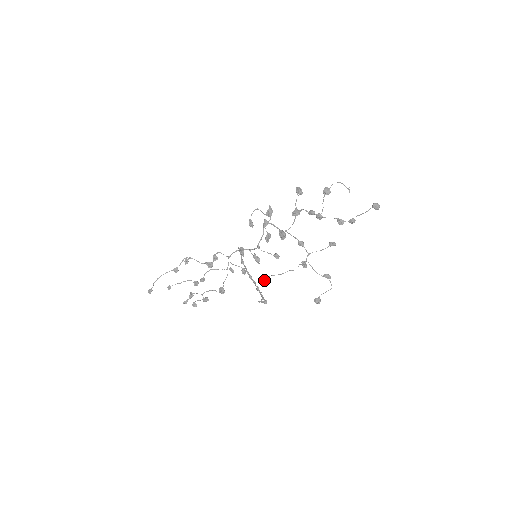
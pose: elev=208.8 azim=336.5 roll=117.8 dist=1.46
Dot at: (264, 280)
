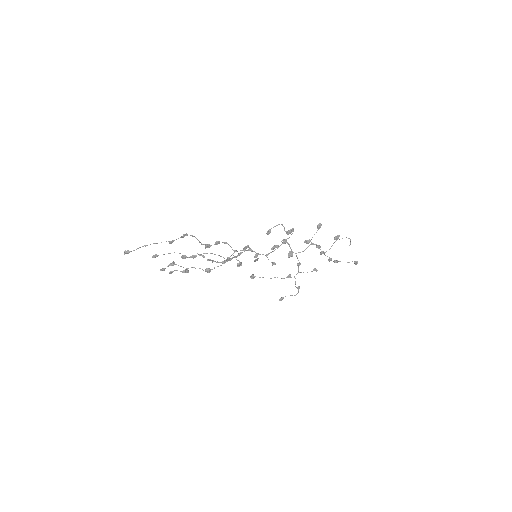
Dot at: (254, 277)
